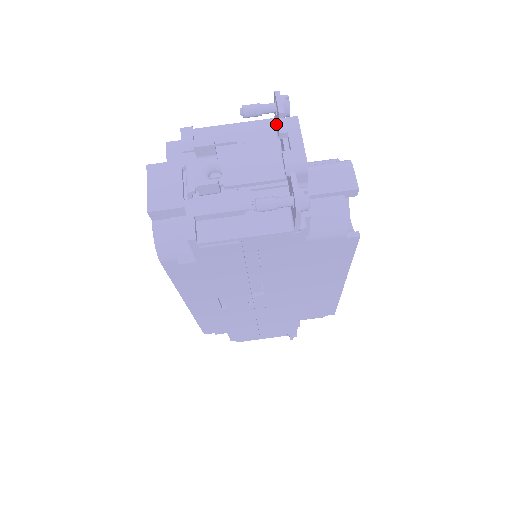
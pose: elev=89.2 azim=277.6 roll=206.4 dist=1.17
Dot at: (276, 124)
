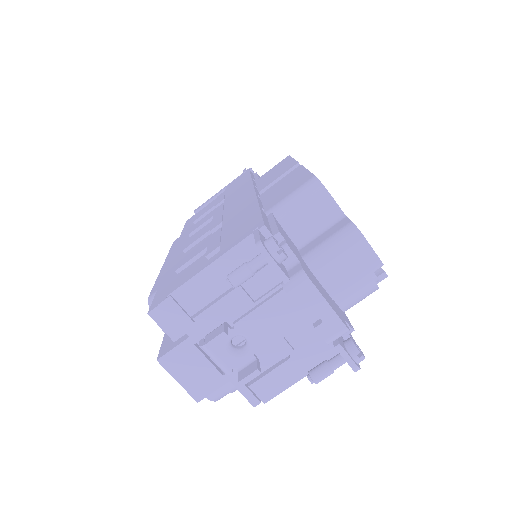
Dot at: (285, 290)
